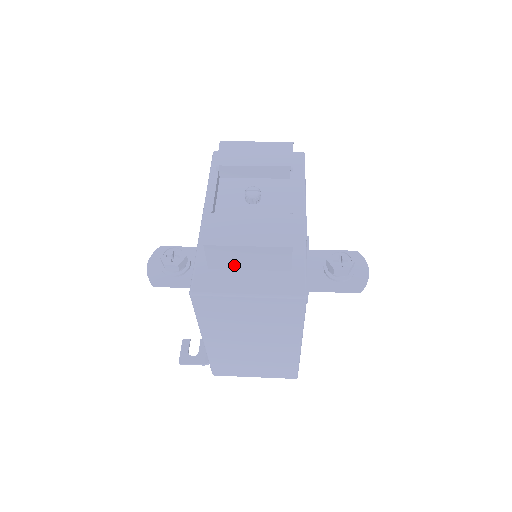
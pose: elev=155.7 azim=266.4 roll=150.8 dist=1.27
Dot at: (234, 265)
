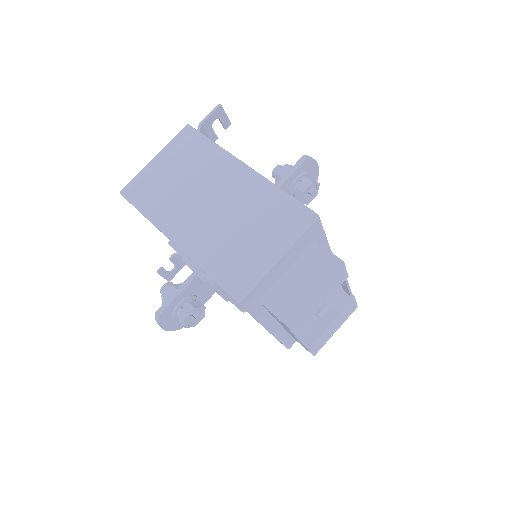
Dot at: occluded
